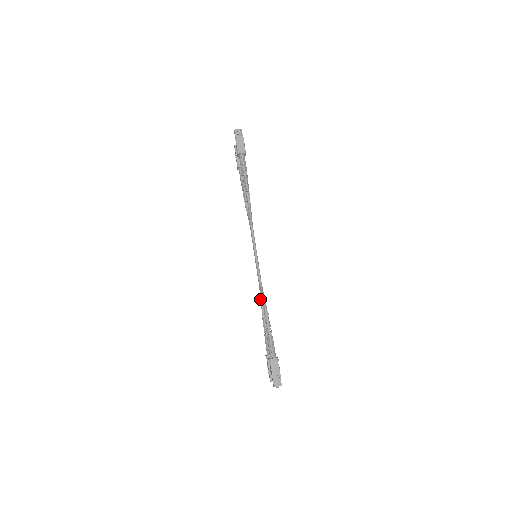
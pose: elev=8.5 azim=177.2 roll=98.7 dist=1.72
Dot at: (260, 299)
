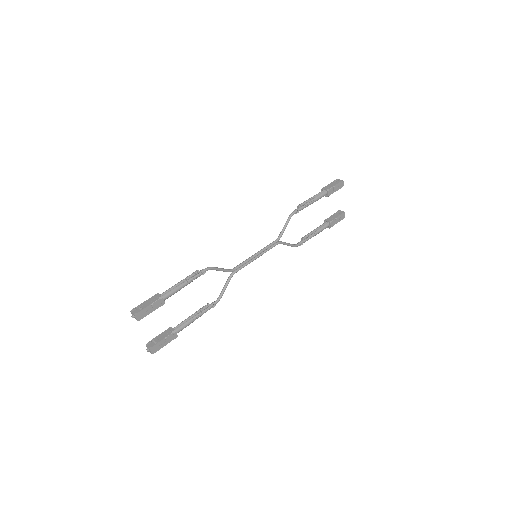
Dot at: (223, 289)
